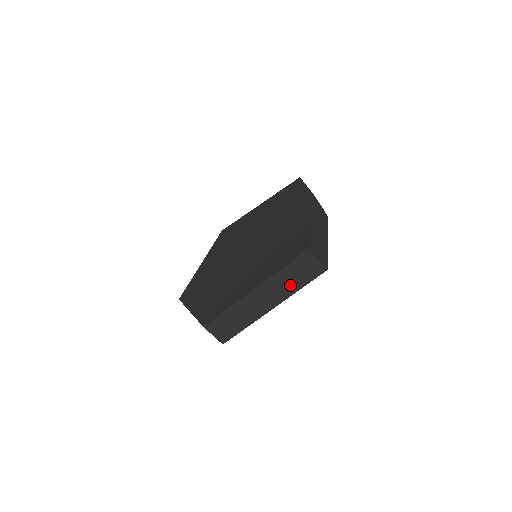
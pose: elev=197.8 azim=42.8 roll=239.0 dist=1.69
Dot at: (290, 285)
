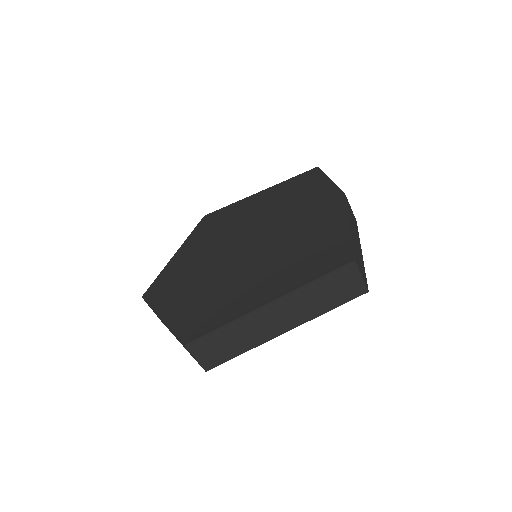
Dot at: (316, 305)
